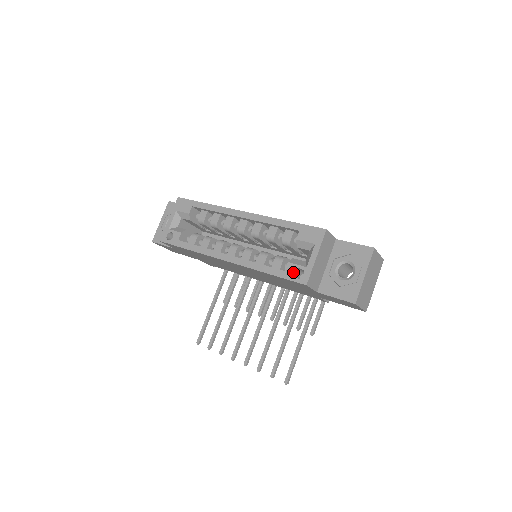
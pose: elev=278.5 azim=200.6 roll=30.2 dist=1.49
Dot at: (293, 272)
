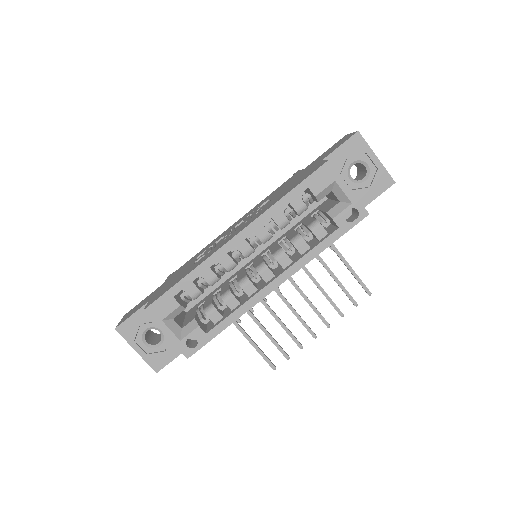
Dot at: (344, 220)
